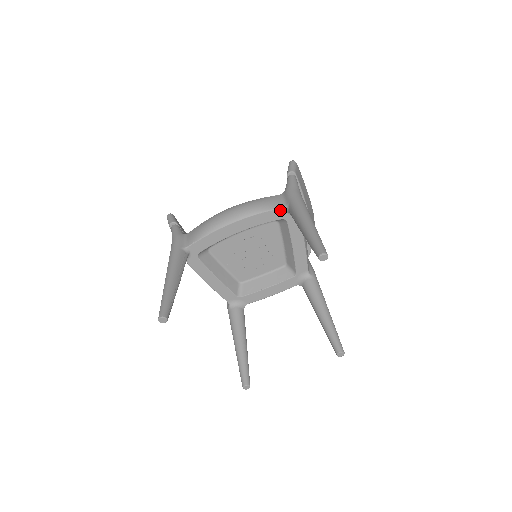
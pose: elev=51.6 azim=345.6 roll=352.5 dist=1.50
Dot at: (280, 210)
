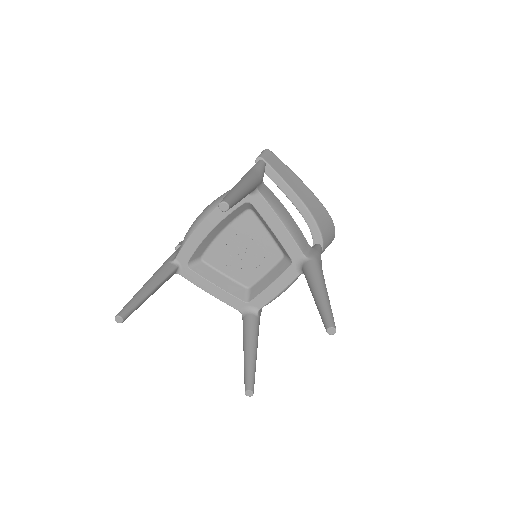
Dot at: occluded
